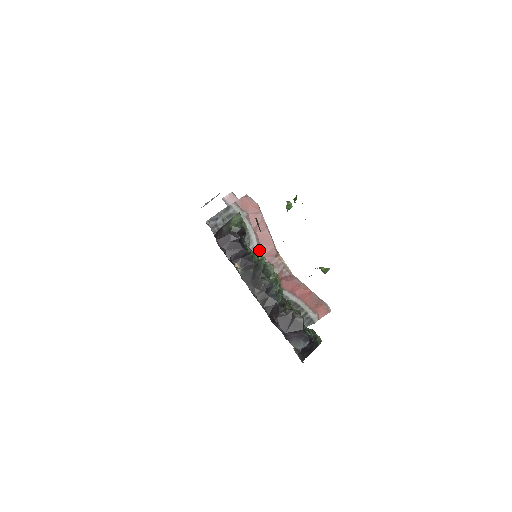
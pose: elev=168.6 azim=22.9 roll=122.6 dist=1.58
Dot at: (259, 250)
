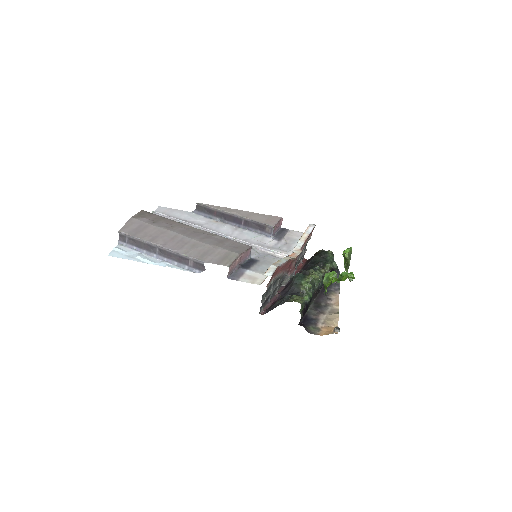
Dot at: (284, 272)
